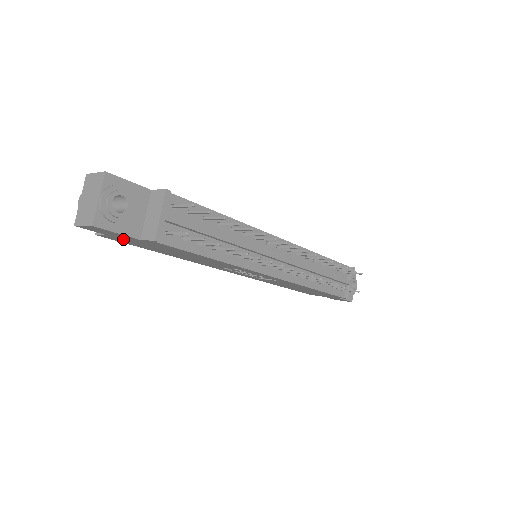
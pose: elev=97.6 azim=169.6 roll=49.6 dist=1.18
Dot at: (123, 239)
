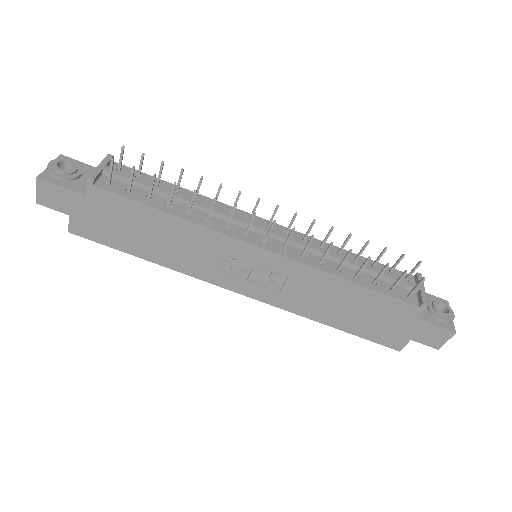
Dot at: (84, 219)
